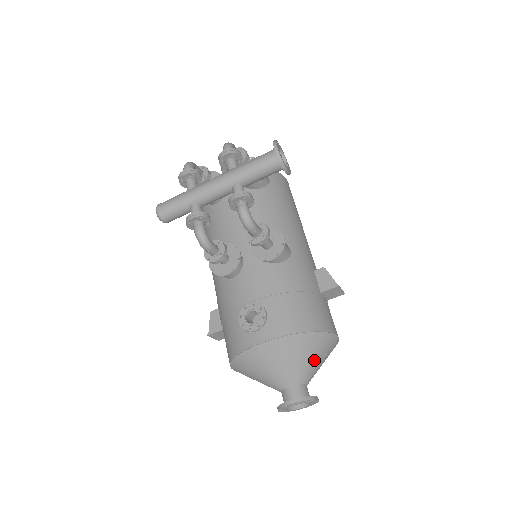
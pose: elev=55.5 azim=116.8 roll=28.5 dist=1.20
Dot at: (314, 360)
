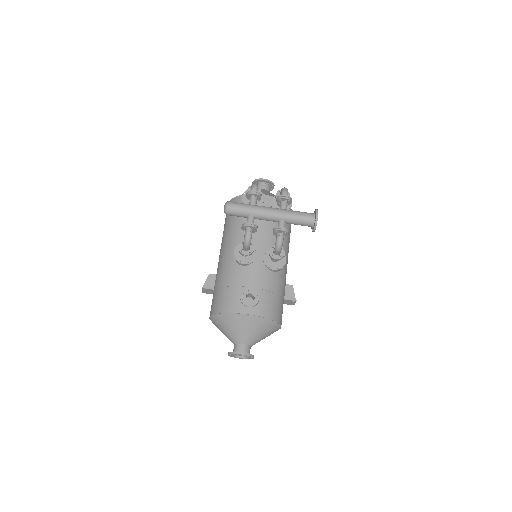
Dot at: (264, 336)
